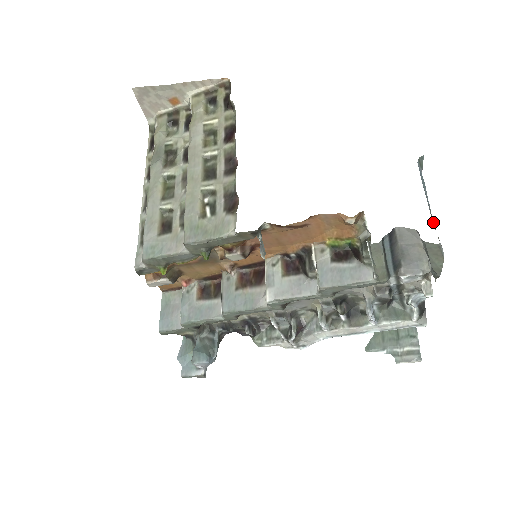
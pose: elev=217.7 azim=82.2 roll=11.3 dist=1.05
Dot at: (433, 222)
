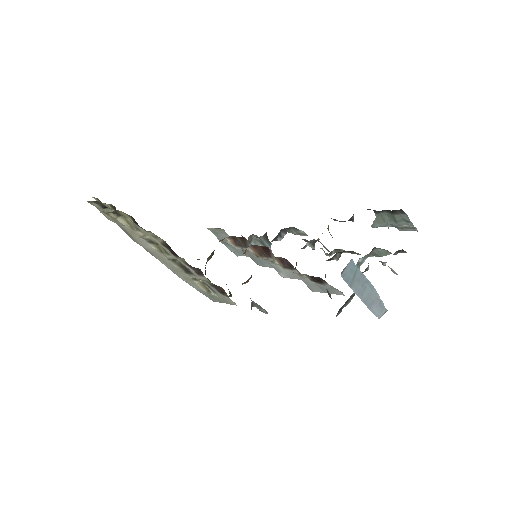
Dot at: (373, 290)
